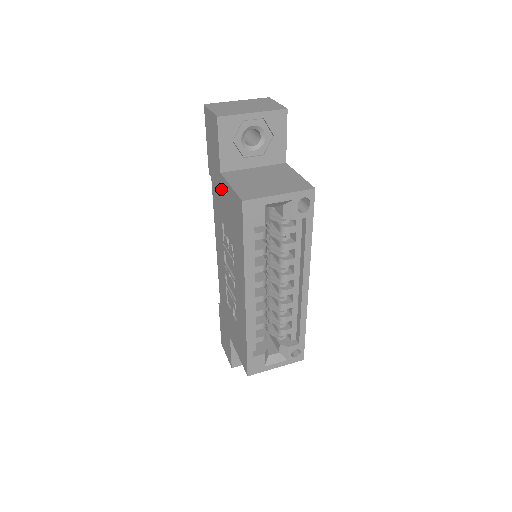
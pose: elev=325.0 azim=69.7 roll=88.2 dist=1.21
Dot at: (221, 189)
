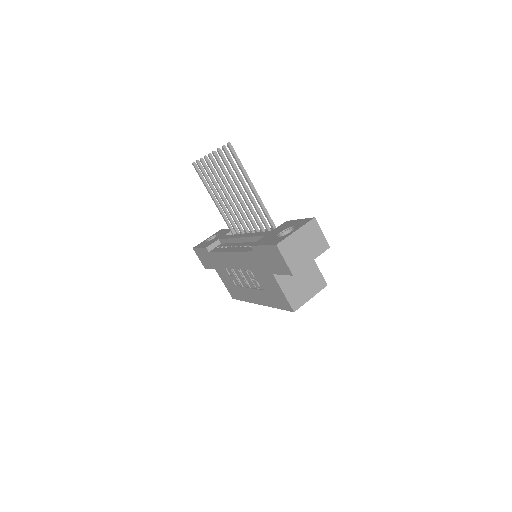
Dot at: (267, 274)
